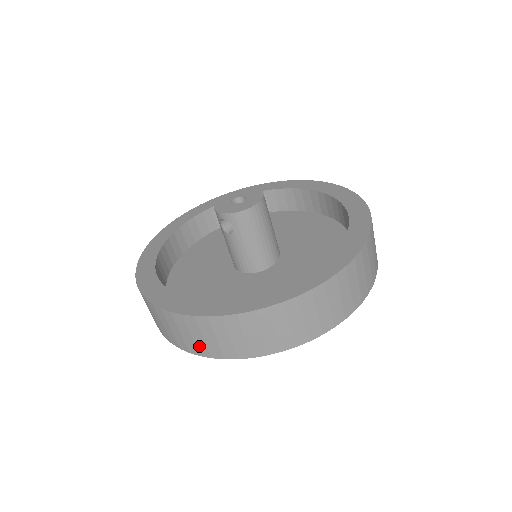
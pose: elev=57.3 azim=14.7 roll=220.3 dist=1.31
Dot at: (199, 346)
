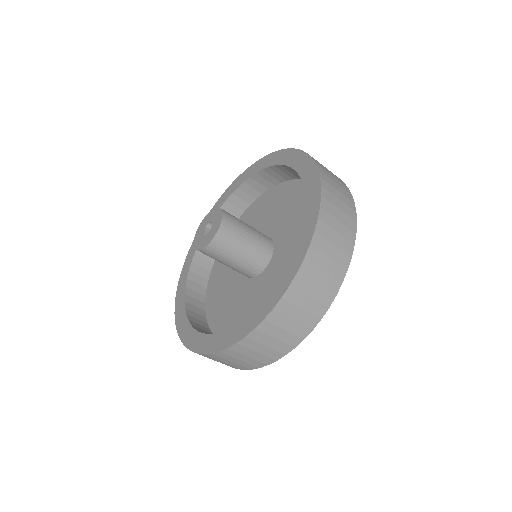
Dot at: occluded
